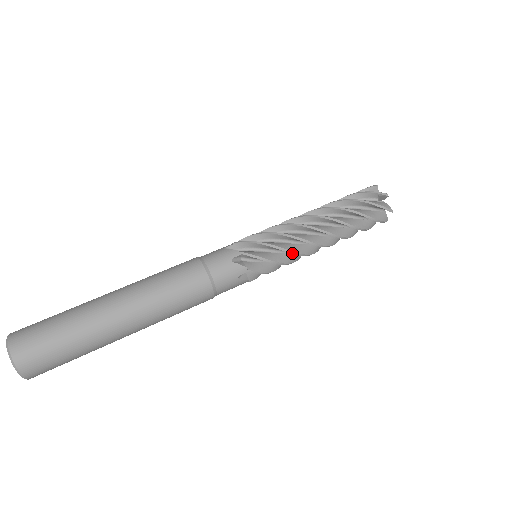
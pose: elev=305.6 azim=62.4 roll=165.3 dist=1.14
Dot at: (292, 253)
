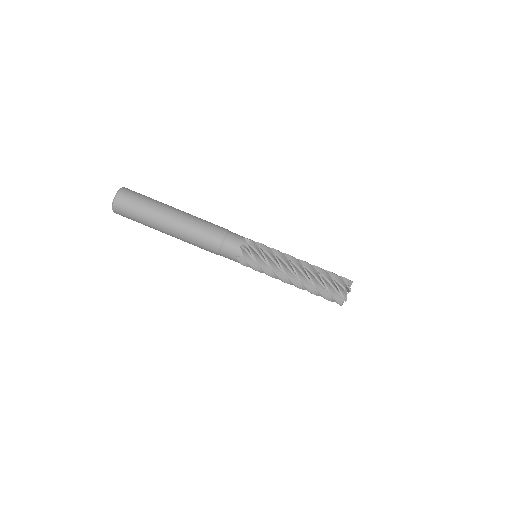
Dot at: (272, 270)
